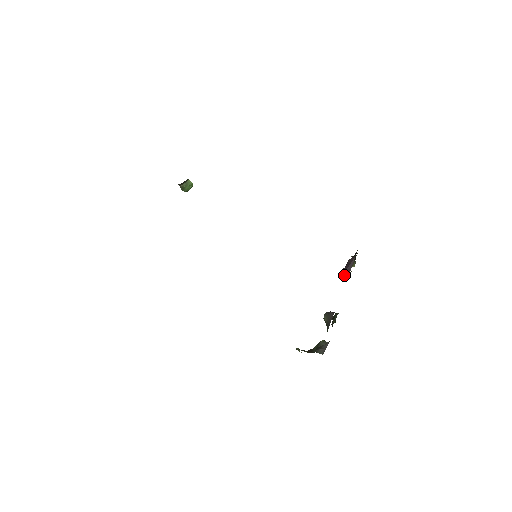
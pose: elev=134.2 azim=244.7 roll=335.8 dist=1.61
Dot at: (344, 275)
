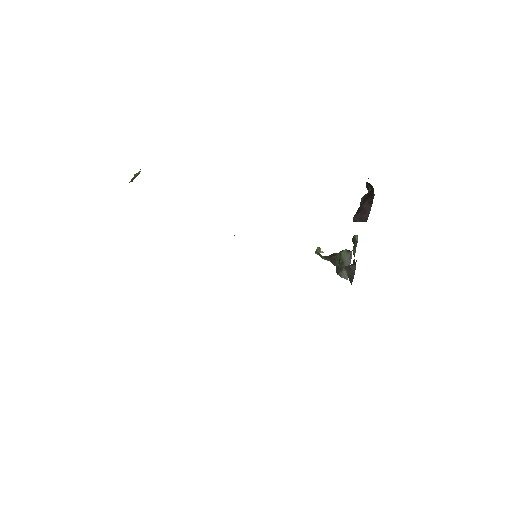
Dot at: occluded
